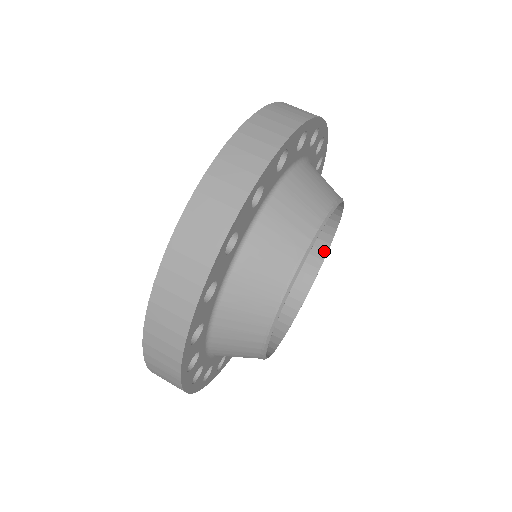
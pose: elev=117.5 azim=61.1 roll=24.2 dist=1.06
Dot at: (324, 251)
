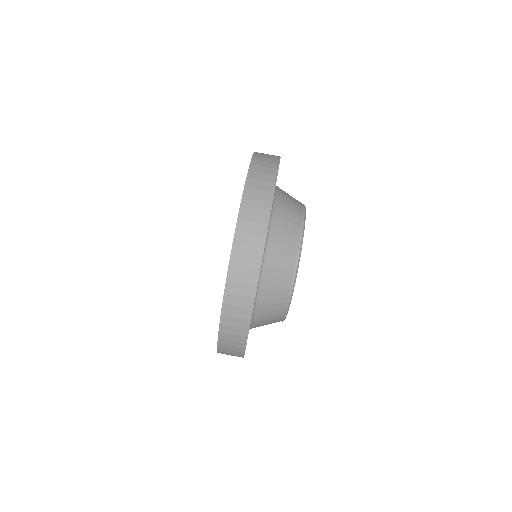
Dot at: occluded
